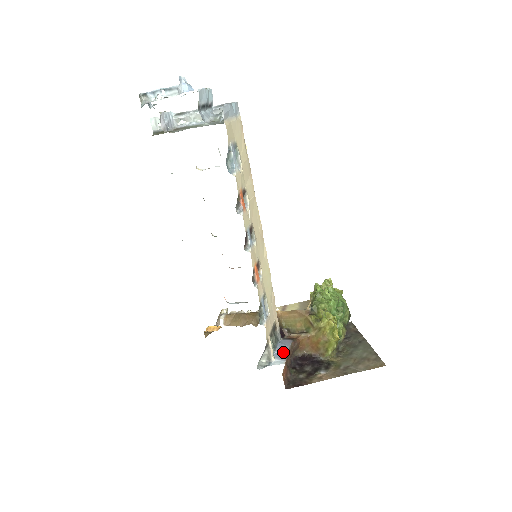
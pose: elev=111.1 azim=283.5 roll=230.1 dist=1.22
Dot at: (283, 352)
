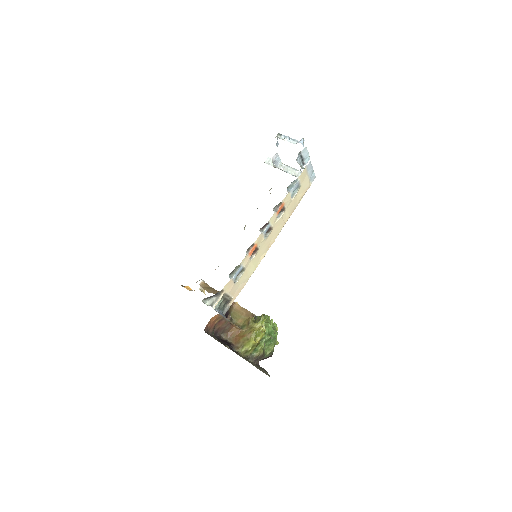
Dot at: (221, 314)
